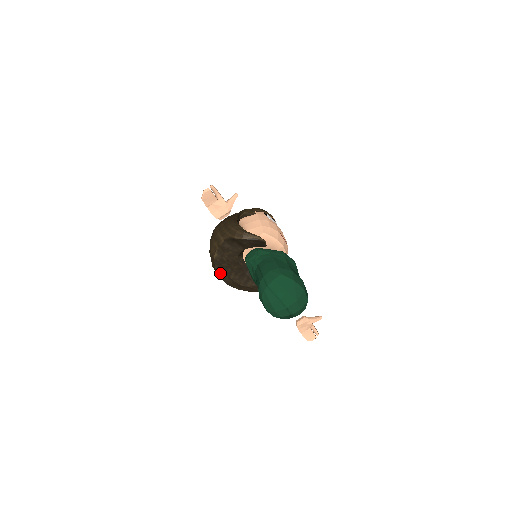
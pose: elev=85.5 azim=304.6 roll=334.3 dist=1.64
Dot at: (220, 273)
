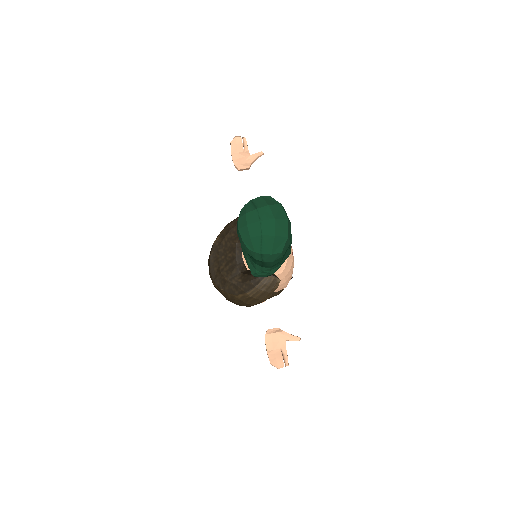
Dot at: (212, 263)
